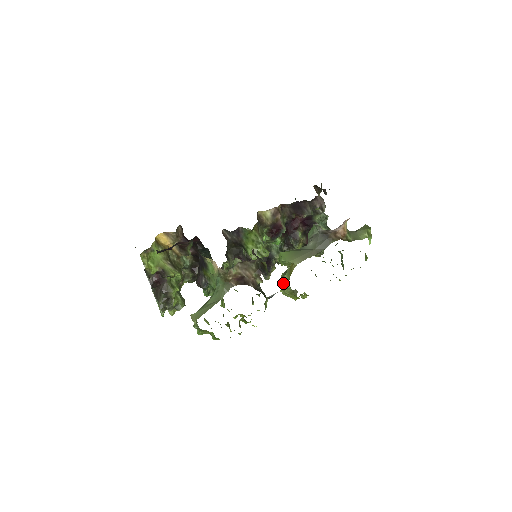
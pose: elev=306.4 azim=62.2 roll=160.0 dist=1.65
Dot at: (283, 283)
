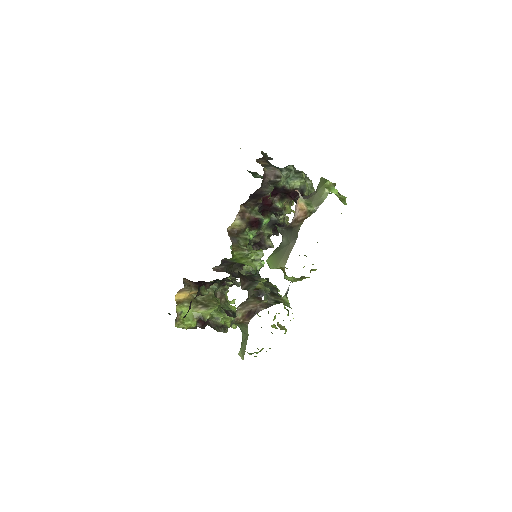
Dot at: (288, 279)
